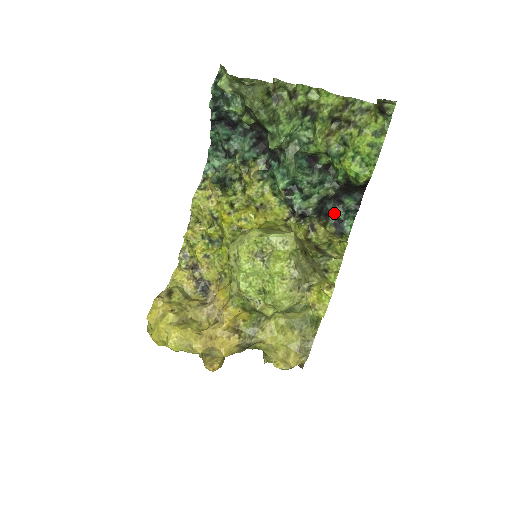
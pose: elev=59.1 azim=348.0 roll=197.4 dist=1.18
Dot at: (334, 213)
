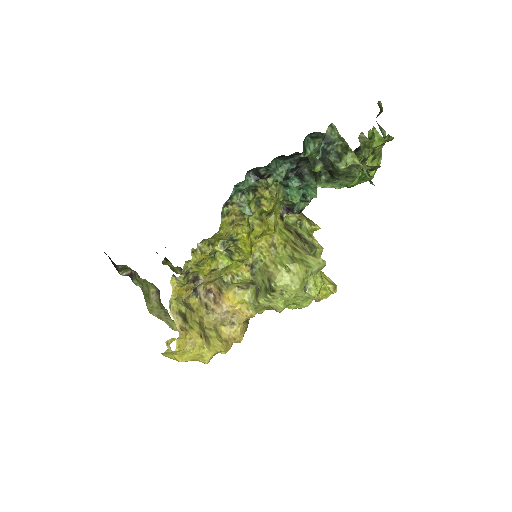
Dot at: occluded
